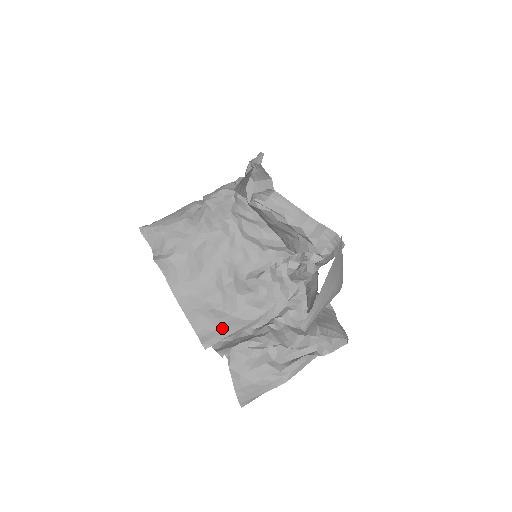
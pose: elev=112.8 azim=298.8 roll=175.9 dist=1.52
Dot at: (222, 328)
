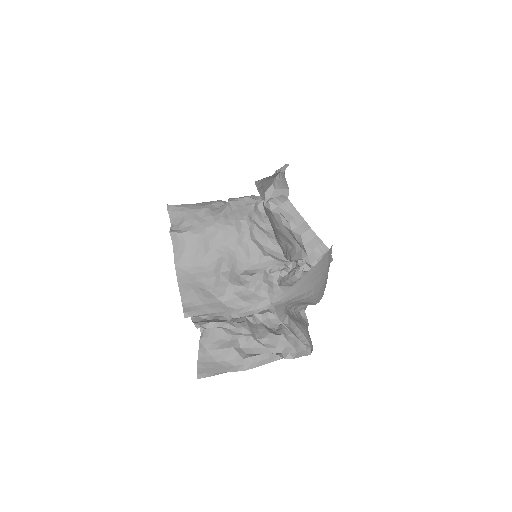
Dot at: (206, 306)
